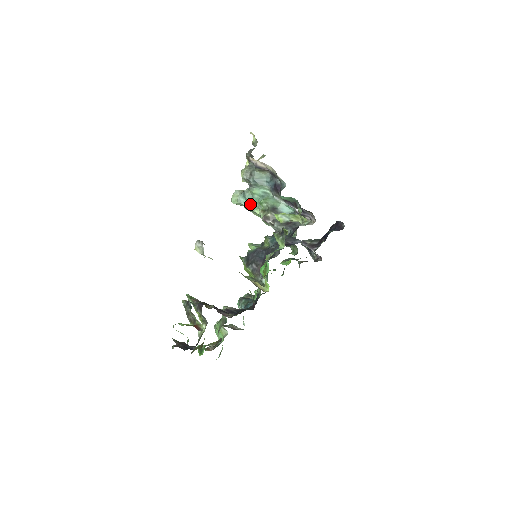
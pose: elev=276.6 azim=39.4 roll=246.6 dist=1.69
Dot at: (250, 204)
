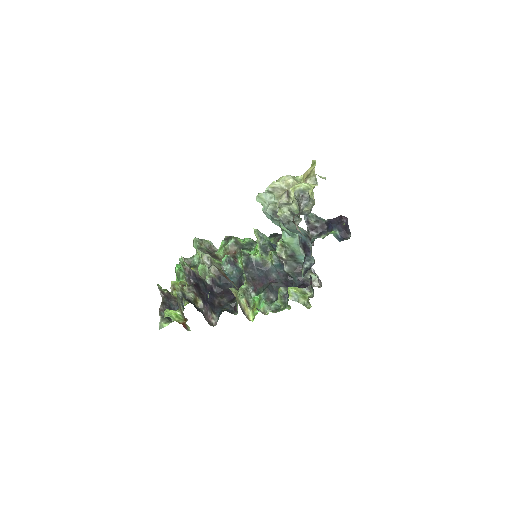
Dot at: occluded
